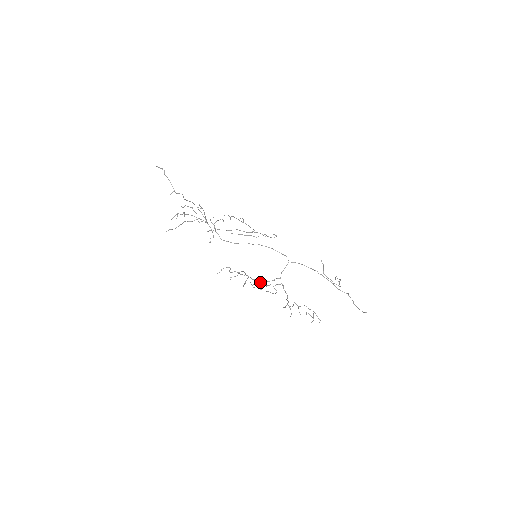
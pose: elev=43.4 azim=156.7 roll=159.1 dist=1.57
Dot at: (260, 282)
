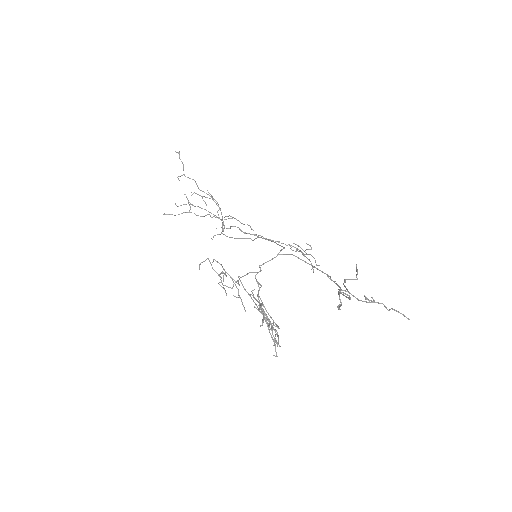
Dot at: (243, 286)
